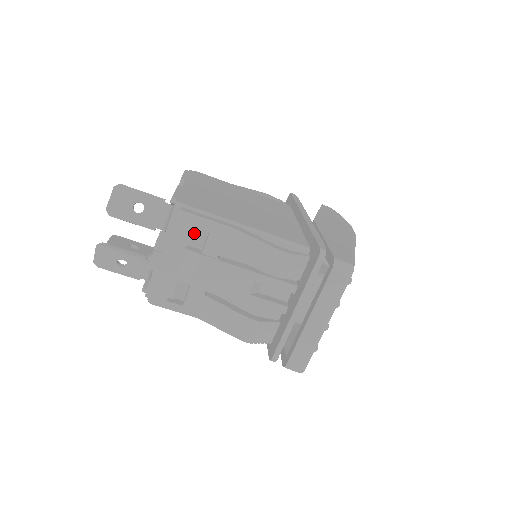
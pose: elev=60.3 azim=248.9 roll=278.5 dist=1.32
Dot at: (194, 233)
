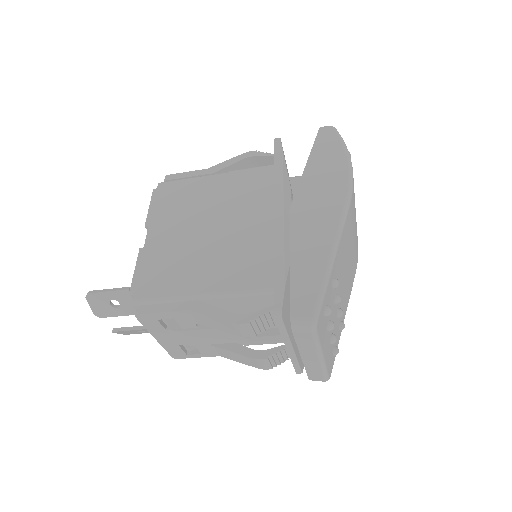
Dot at: (164, 319)
